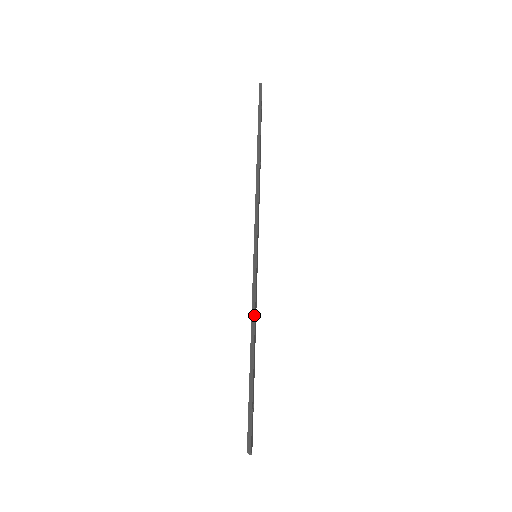
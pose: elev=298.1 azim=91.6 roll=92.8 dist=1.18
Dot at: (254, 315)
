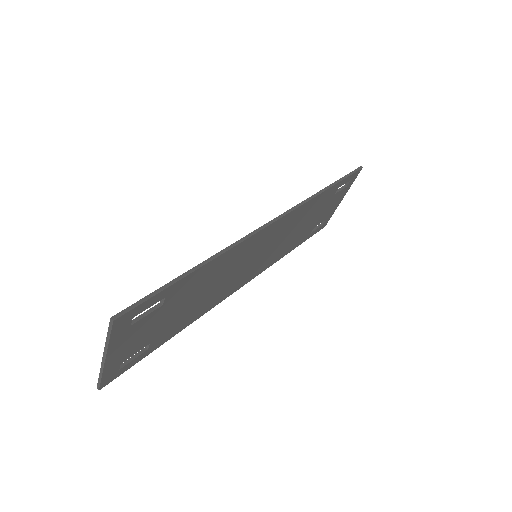
Dot at: (219, 255)
